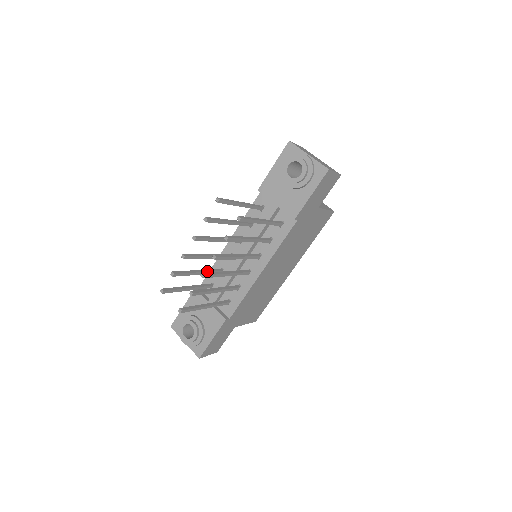
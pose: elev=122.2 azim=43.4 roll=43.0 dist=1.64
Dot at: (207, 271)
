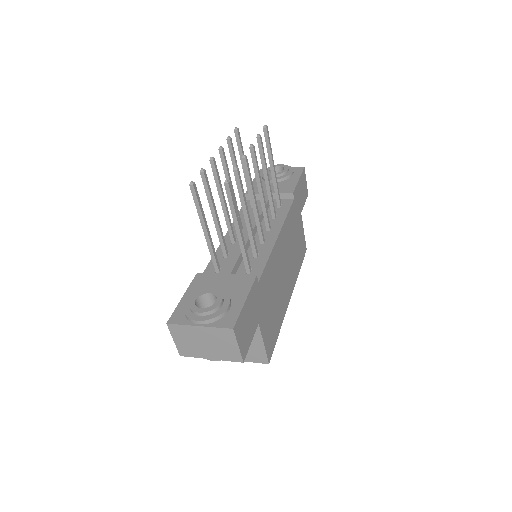
Dot at: (220, 227)
